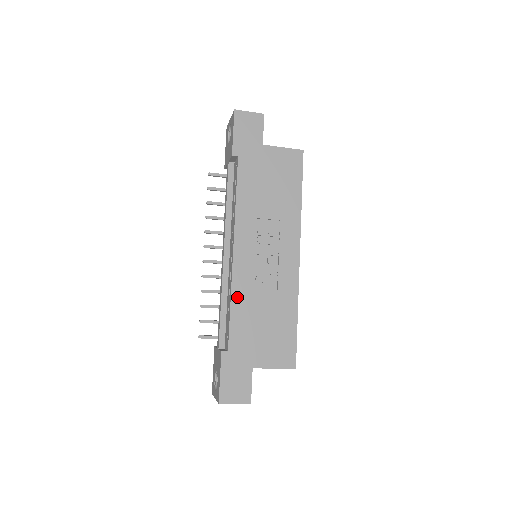
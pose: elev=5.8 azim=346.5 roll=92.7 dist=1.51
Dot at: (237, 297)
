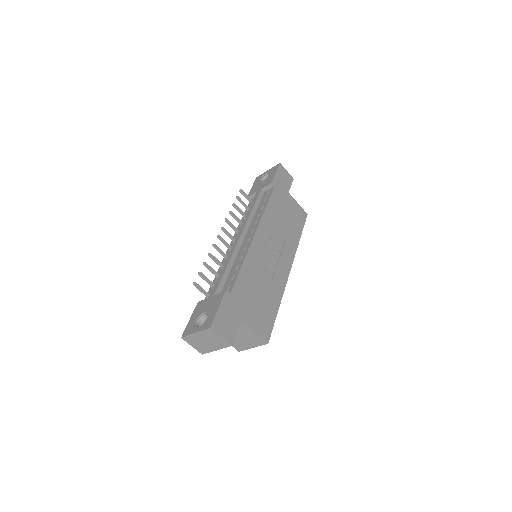
Dot at: (248, 263)
